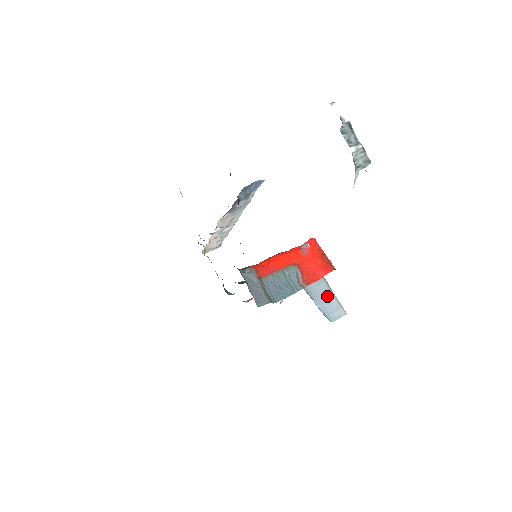
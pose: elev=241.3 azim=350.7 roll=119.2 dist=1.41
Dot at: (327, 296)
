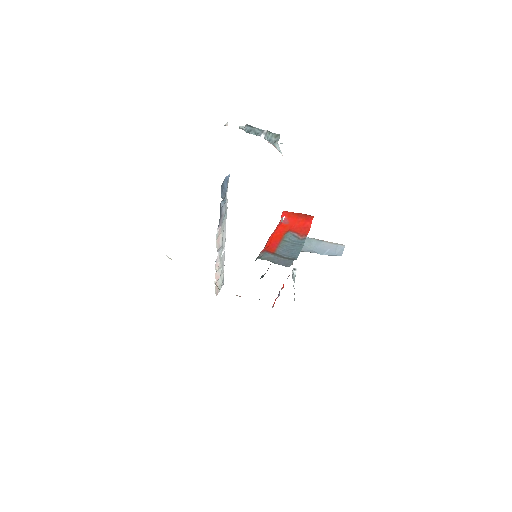
Dot at: (323, 245)
